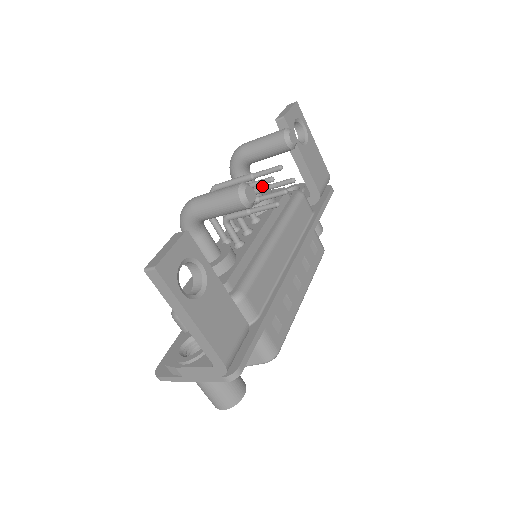
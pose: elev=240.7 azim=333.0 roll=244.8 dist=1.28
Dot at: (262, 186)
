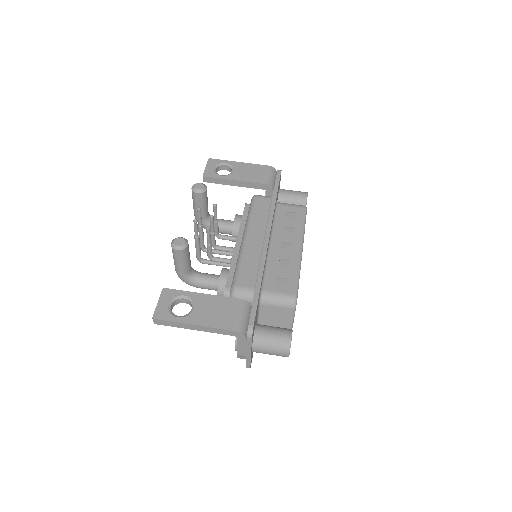
Dot at: occluded
